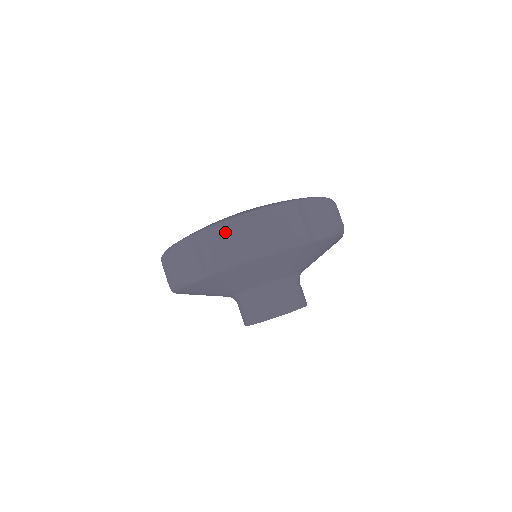
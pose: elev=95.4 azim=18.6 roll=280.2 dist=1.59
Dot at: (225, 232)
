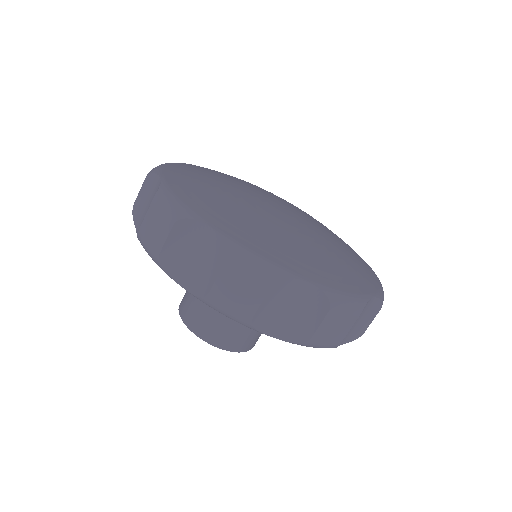
Dot at: (172, 223)
